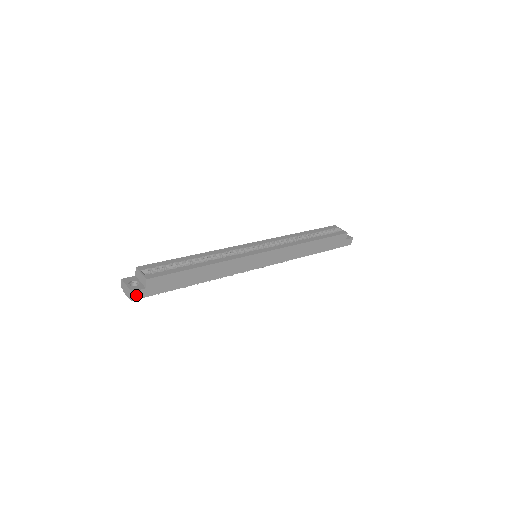
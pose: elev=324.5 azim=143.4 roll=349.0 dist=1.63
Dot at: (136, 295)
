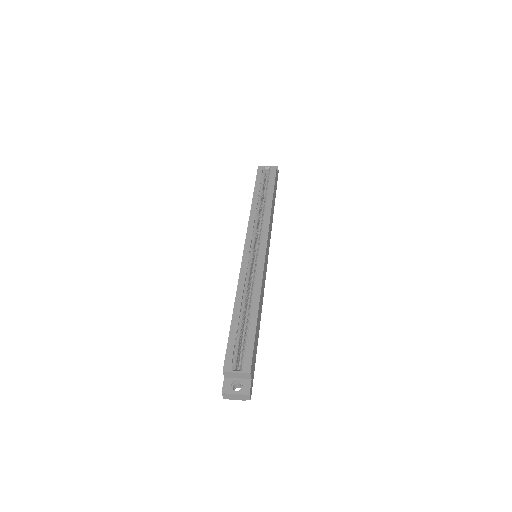
Dot at: (250, 392)
